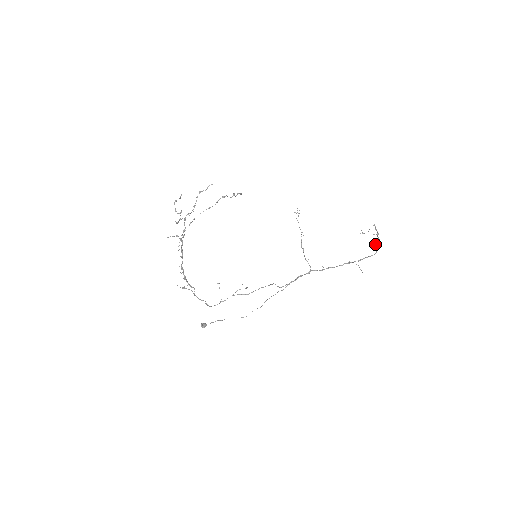
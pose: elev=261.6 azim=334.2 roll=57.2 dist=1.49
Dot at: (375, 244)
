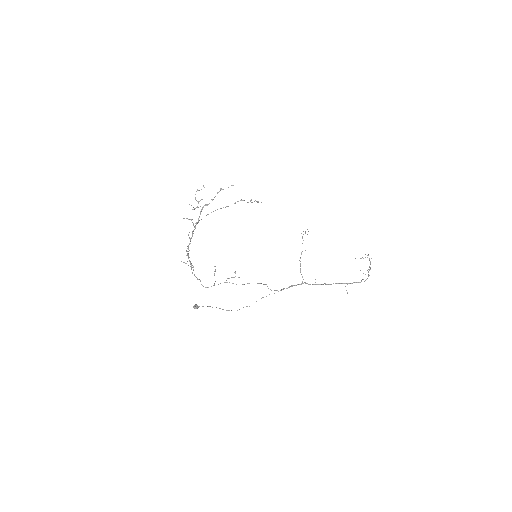
Dot at: occluded
